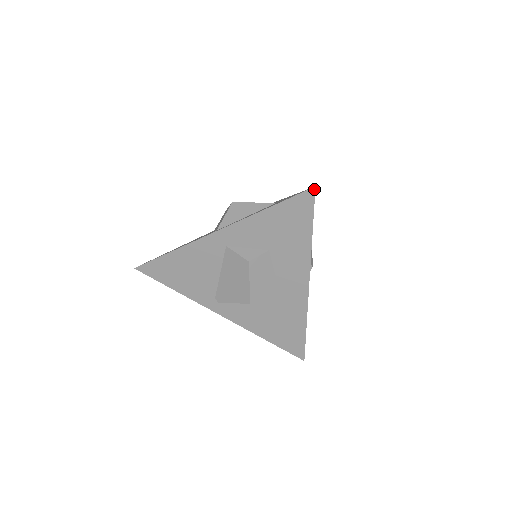
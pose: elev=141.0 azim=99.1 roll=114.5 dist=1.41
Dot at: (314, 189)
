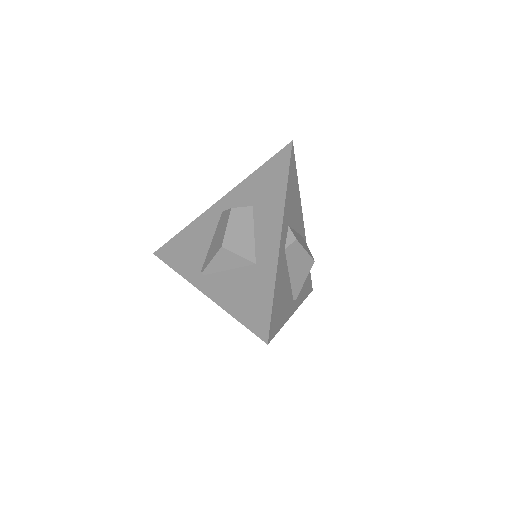
Dot at: (291, 143)
